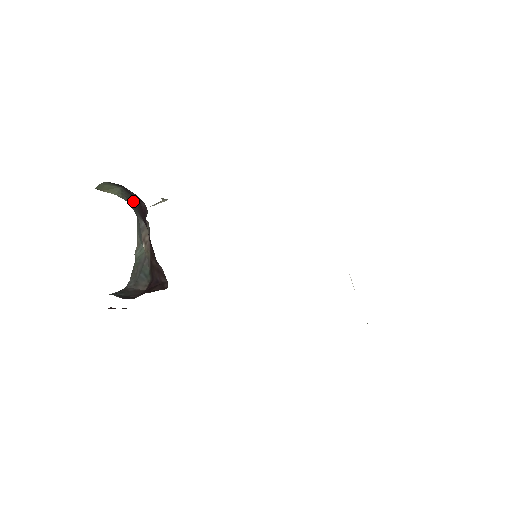
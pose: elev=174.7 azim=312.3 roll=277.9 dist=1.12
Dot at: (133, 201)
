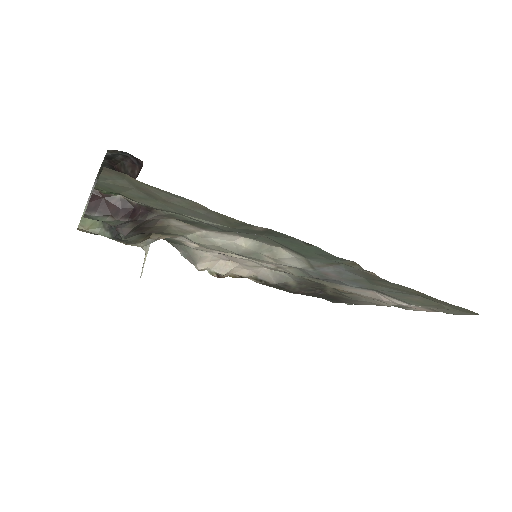
Dot at: occluded
